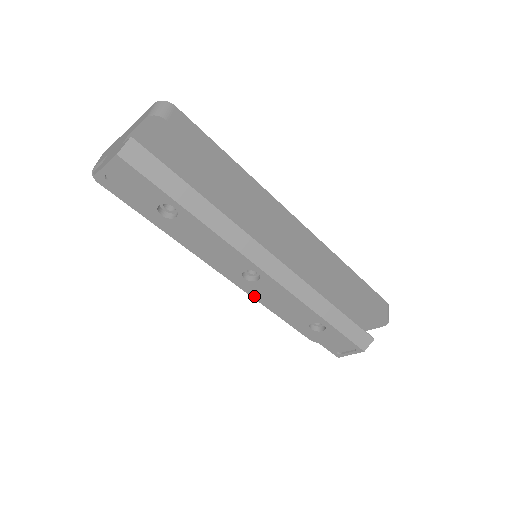
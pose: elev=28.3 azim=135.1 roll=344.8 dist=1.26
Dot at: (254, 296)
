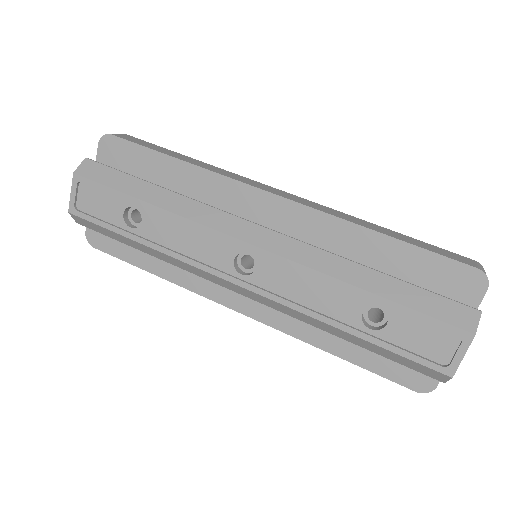
Dot at: (293, 333)
